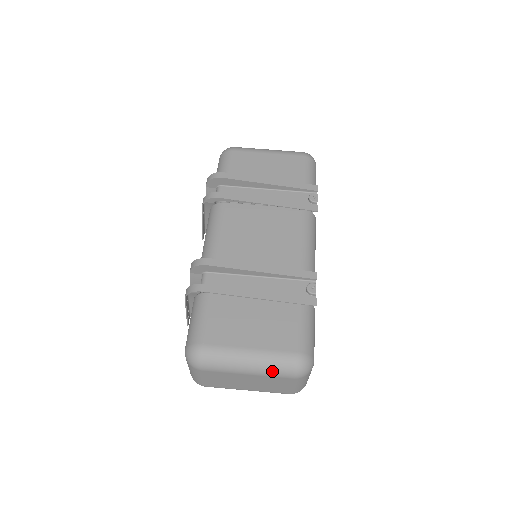
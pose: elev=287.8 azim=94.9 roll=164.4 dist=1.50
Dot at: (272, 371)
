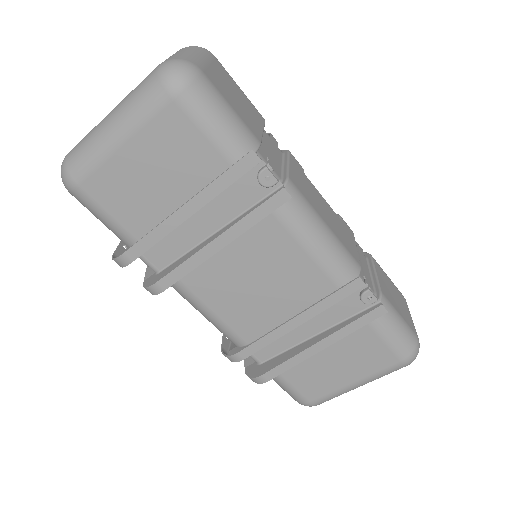
Dot at: occluded
